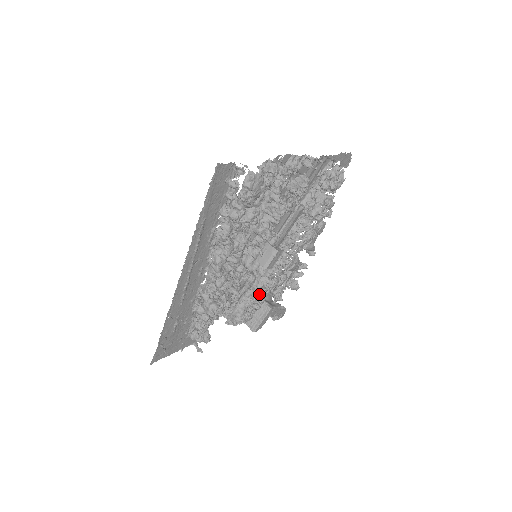
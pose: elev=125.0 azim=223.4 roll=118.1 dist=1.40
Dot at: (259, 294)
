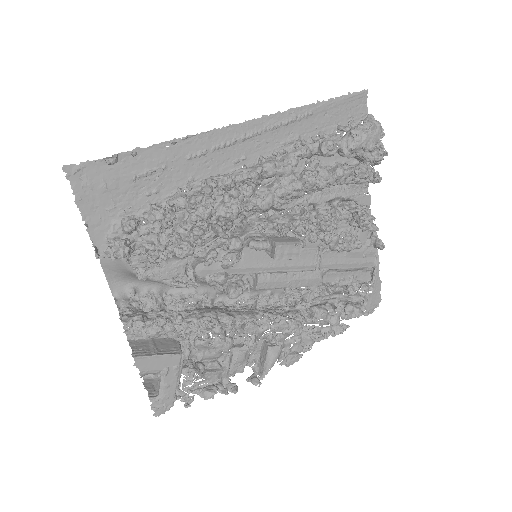
Dot at: occluded
